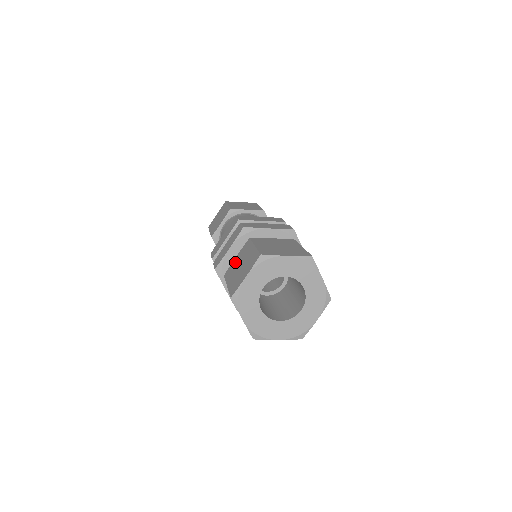
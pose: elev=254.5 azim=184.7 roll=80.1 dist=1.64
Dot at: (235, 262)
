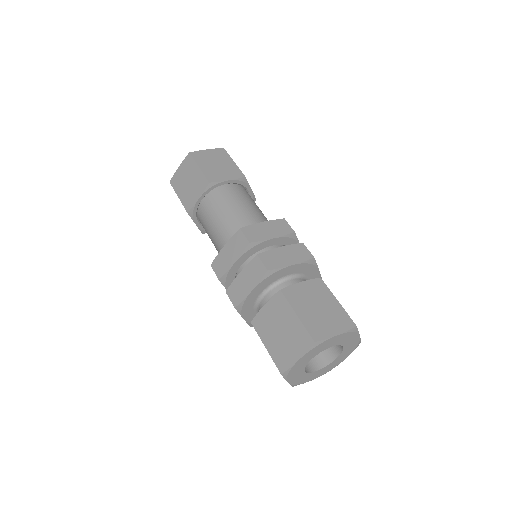
Dot at: (302, 290)
